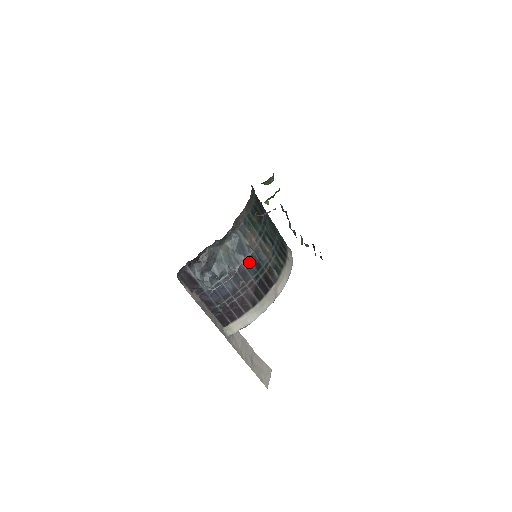
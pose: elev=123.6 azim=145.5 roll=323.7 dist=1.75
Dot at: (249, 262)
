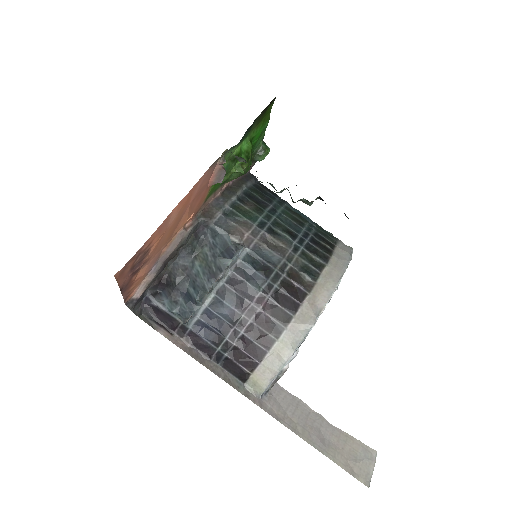
Dot at: (246, 268)
